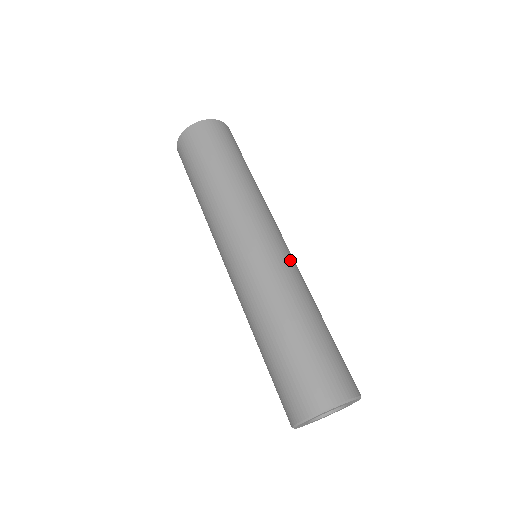
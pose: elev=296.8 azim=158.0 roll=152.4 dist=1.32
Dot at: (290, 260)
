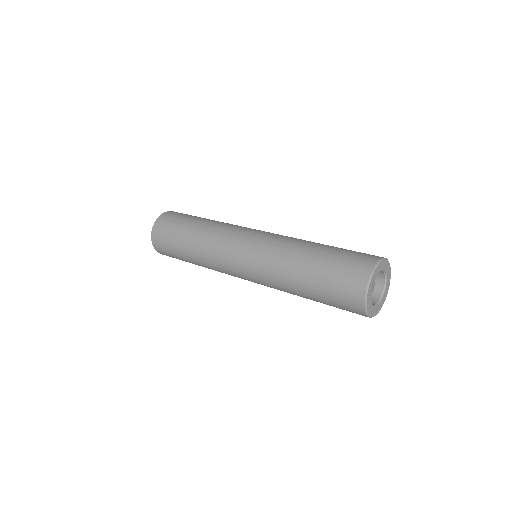
Dot at: occluded
